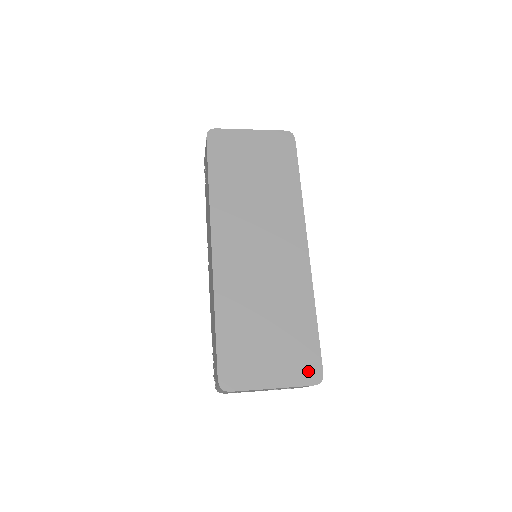
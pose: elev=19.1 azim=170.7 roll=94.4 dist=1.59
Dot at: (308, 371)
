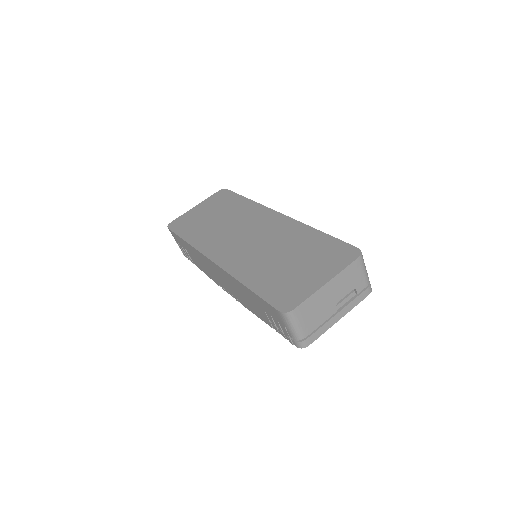
Dot at: (345, 255)
